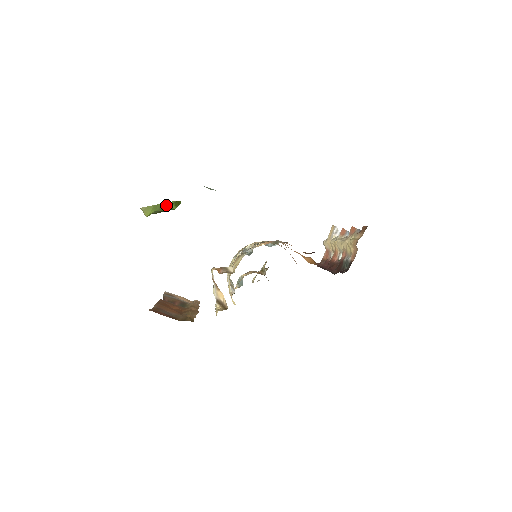
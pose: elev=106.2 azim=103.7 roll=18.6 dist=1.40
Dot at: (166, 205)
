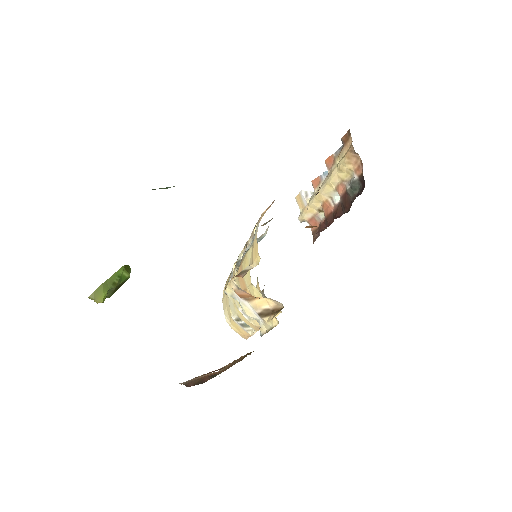
Dot at: (116, 276)
